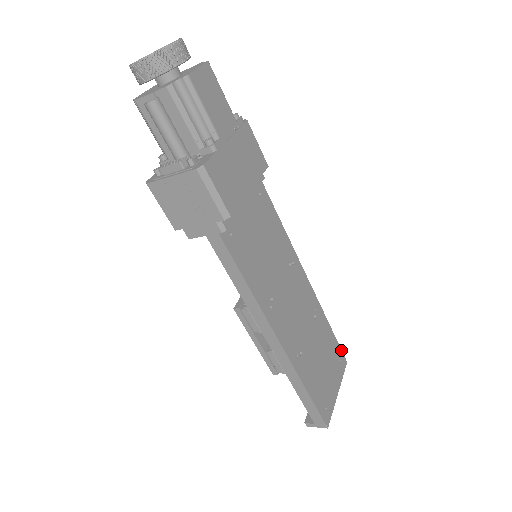
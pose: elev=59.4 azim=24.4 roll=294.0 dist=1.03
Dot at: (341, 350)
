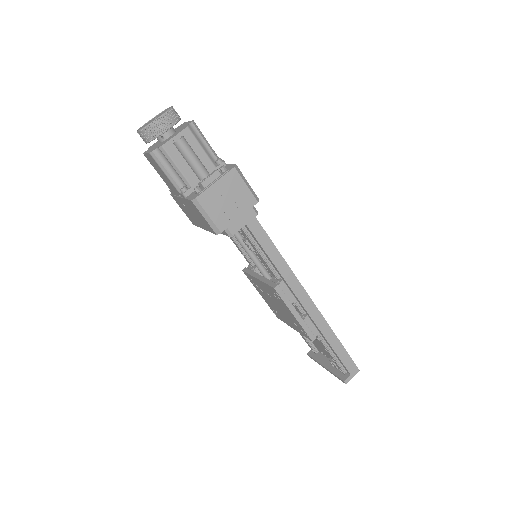
Dot at: occluded
